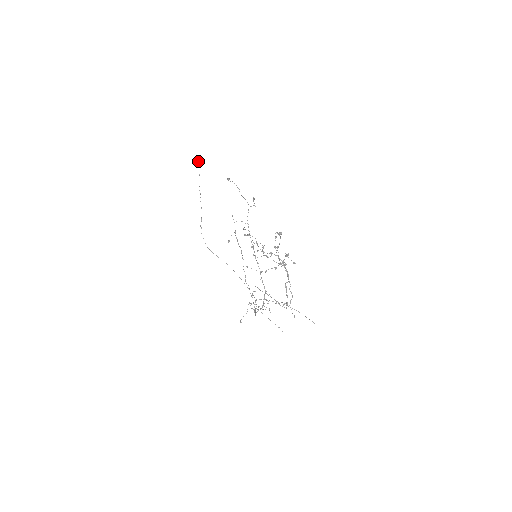
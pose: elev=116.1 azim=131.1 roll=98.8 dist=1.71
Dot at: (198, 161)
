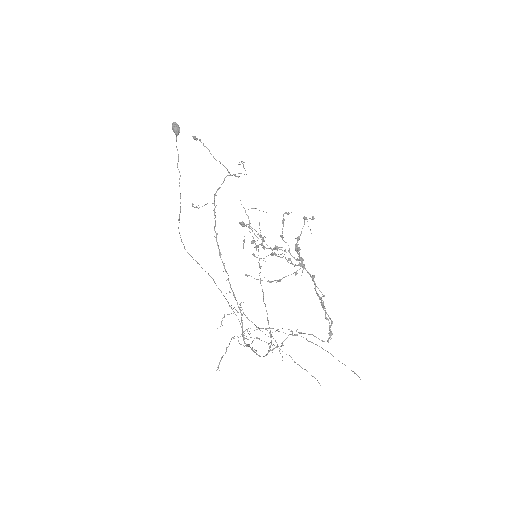
Dot at: (173, 127)
